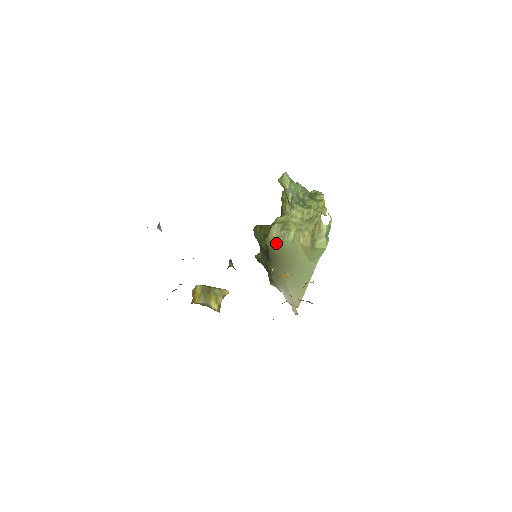
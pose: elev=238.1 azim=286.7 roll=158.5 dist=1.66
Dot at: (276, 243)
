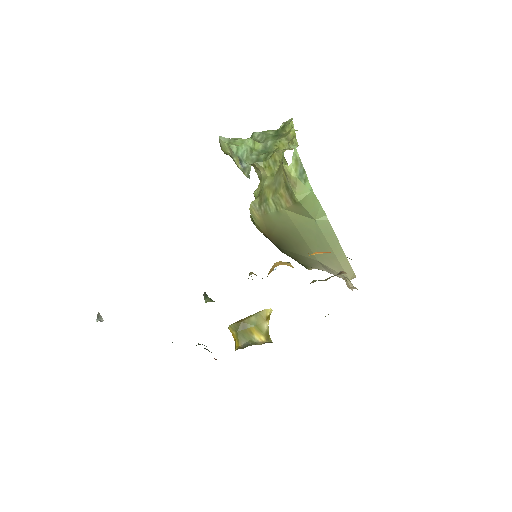
Dot at: (266, 225)
